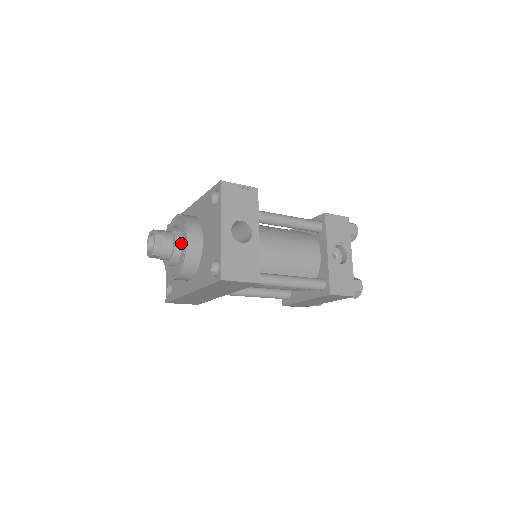
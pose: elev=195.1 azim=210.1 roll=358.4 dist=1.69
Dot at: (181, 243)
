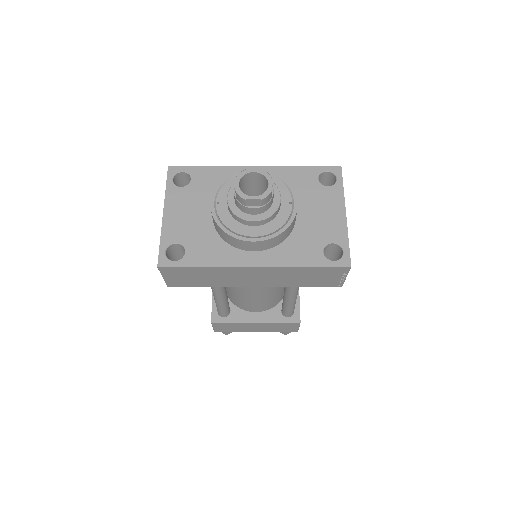
Dot at: (280, 204)
